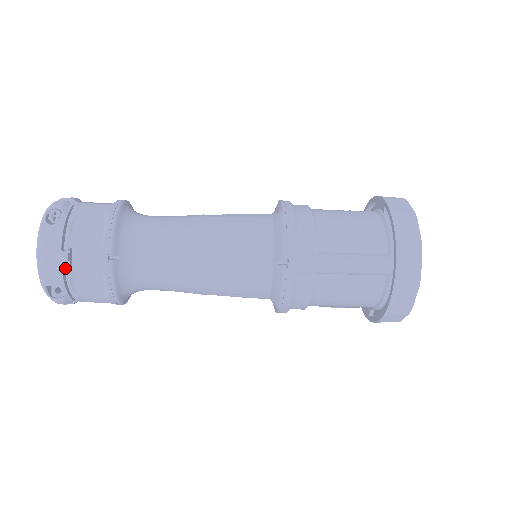
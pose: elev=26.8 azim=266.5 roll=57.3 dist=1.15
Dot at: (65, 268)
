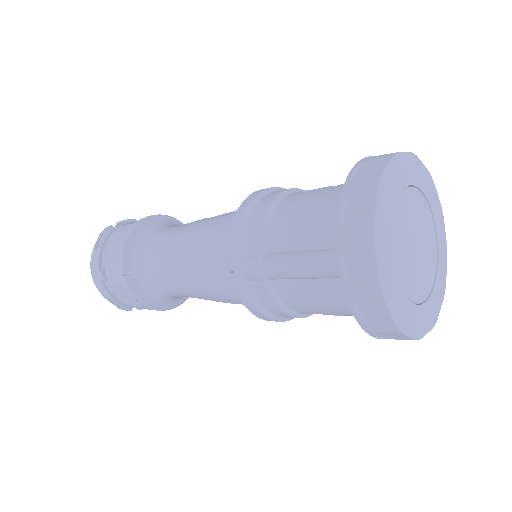
Dot at: (106, 284)
